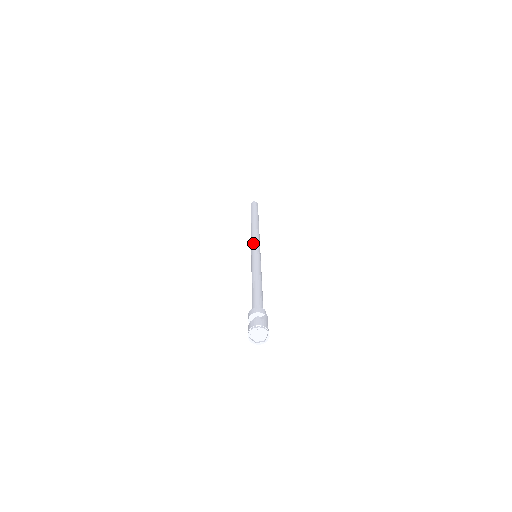
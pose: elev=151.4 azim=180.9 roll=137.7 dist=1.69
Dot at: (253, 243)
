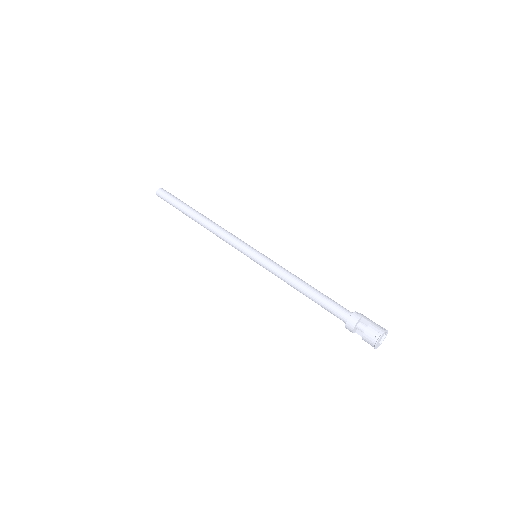
Dot at: (236, 246)
